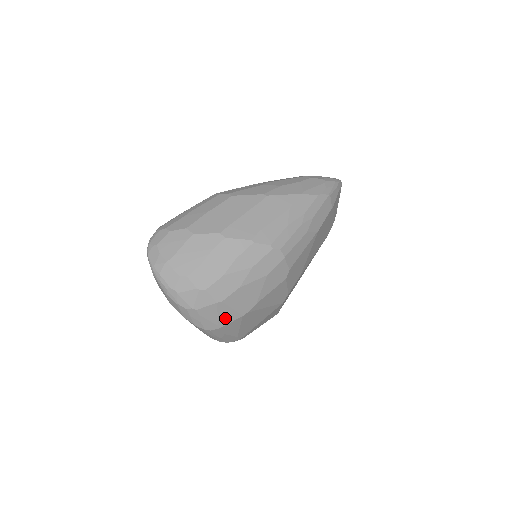
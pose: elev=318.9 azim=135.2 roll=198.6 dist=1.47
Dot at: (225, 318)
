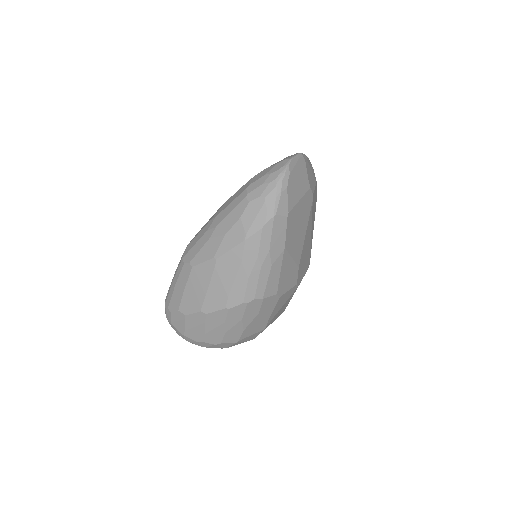
Dot at: (252, 337)
